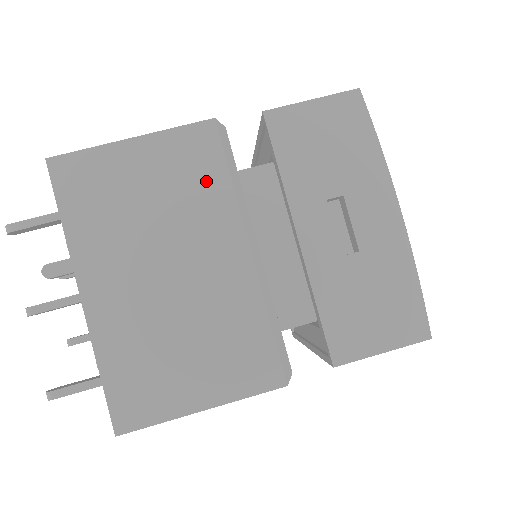
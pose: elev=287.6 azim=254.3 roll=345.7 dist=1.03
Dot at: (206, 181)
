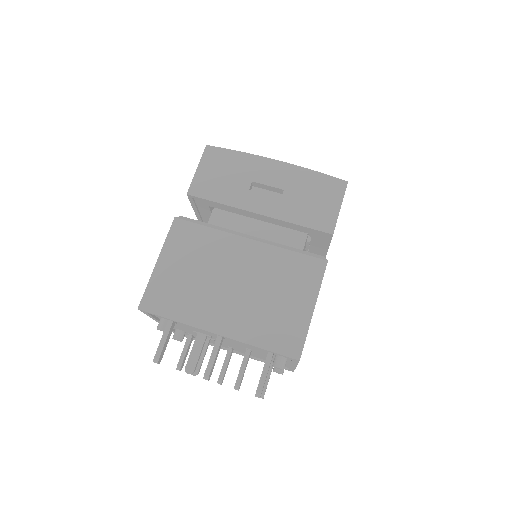
Dot at: (202, 239)
